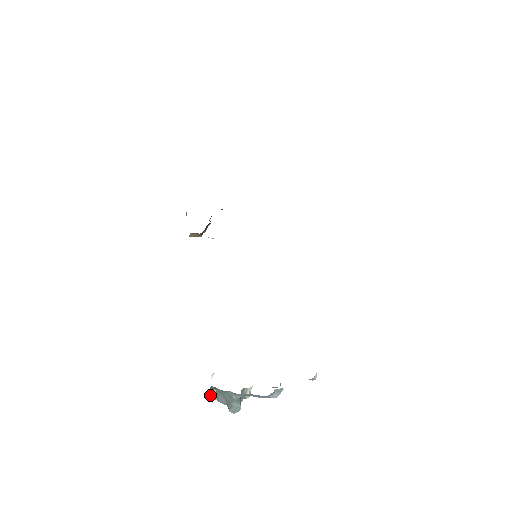
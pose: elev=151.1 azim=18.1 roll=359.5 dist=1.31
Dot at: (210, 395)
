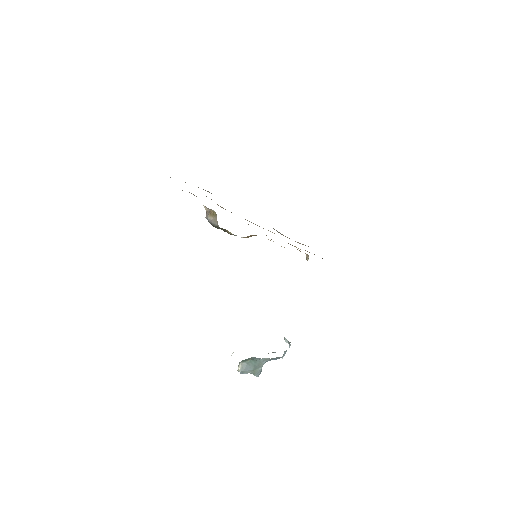
Dot at: (238, 368)
